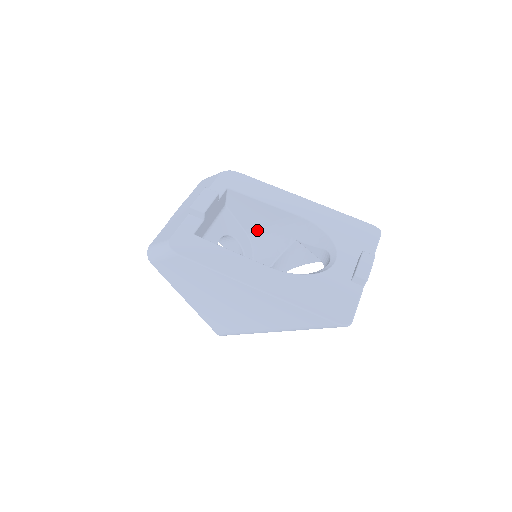
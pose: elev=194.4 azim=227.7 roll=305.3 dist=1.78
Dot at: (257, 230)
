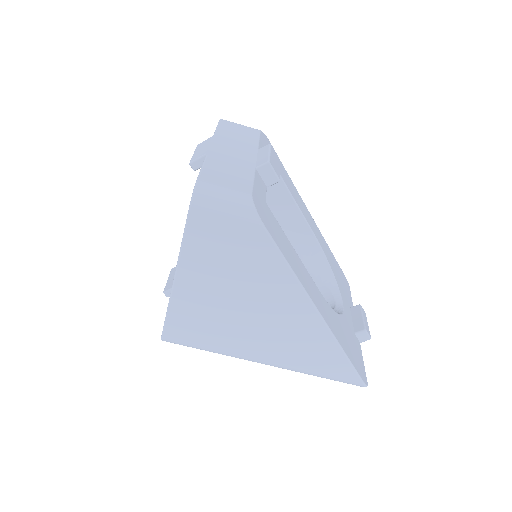
Dot at: occluded
